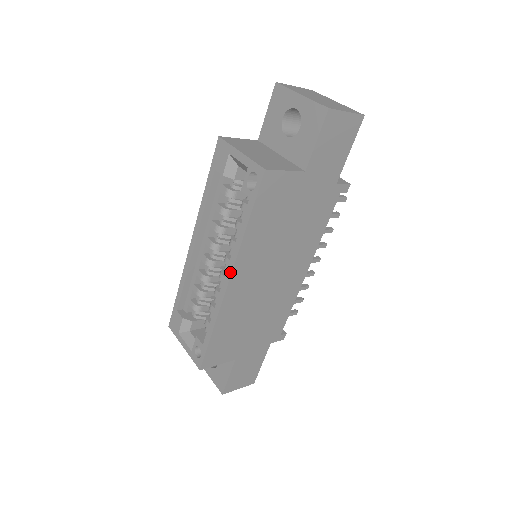
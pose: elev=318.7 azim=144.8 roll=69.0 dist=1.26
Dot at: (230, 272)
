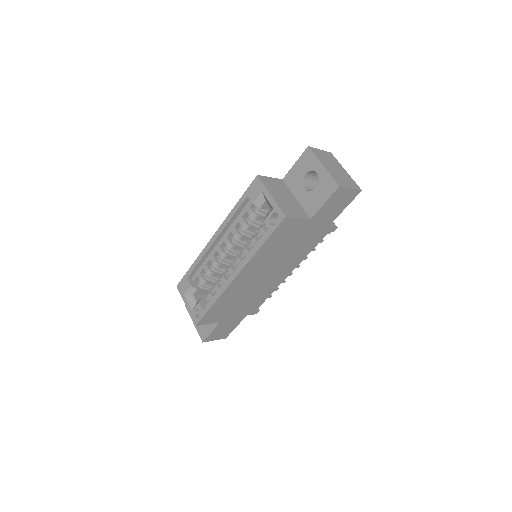
Dot at: (239, 271)
